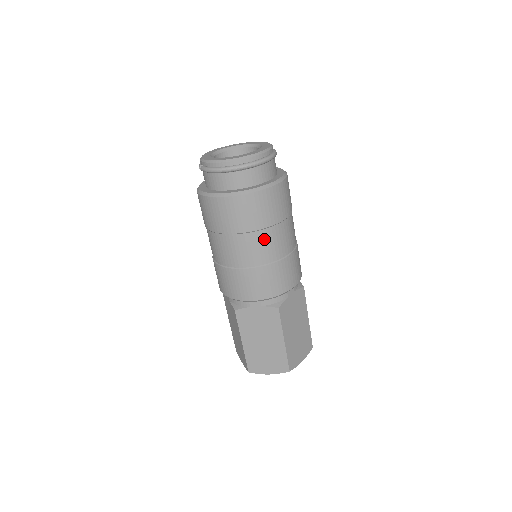
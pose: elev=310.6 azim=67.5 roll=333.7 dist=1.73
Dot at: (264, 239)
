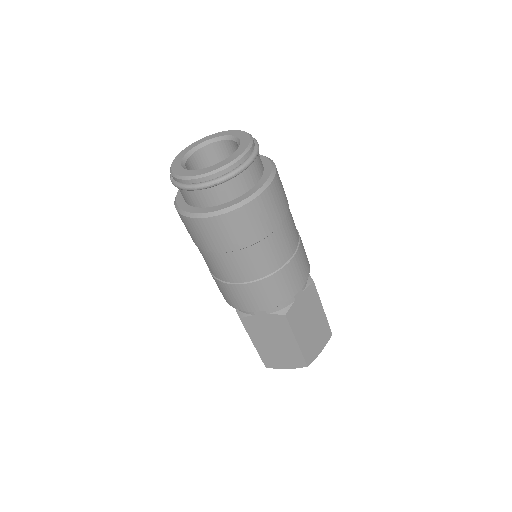
Dot at: (256, 254)
